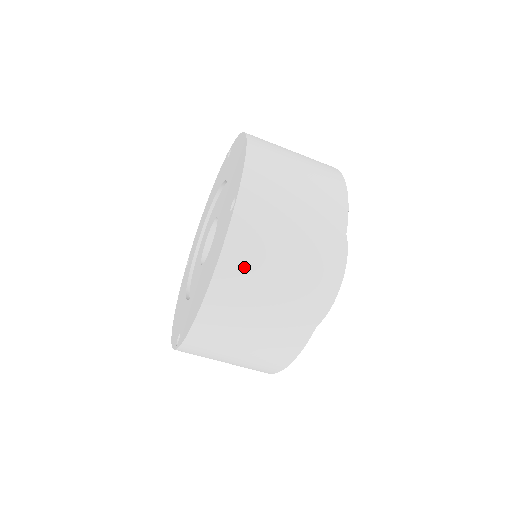
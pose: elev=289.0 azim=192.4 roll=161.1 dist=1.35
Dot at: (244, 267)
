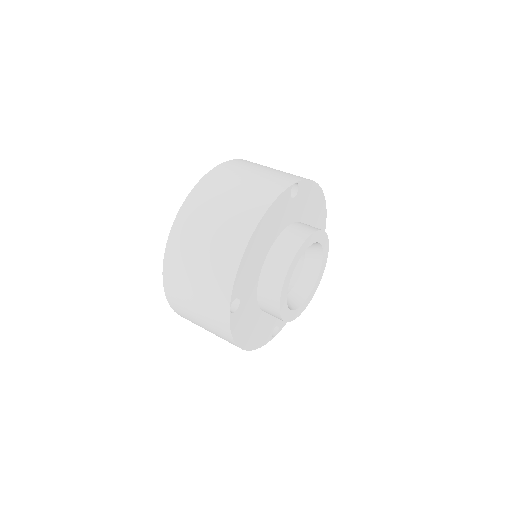
Dot at: (182, 311)
